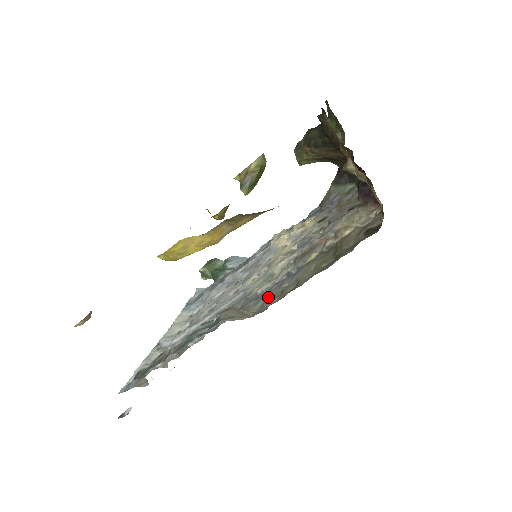
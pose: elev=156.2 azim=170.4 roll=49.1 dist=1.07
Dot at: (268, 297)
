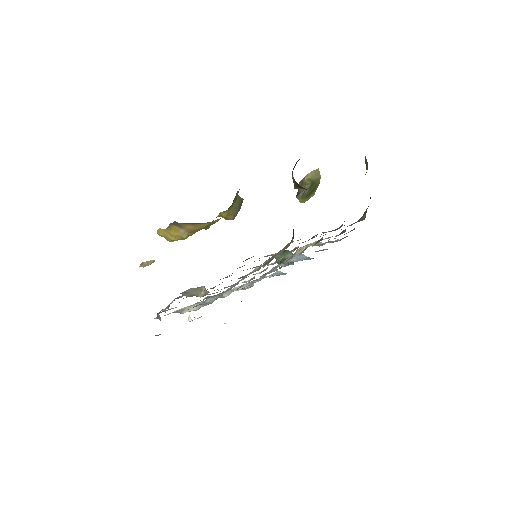
Dot at: occluded
